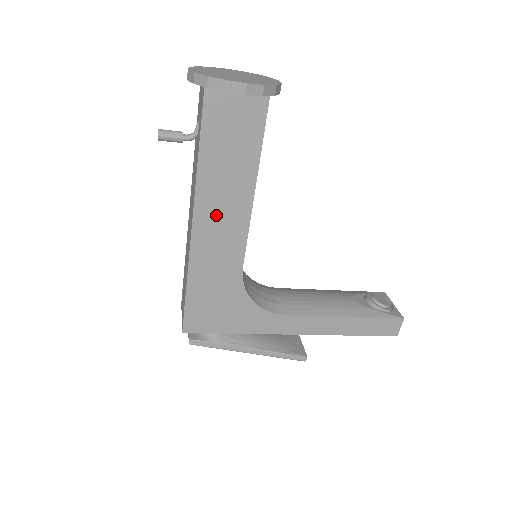
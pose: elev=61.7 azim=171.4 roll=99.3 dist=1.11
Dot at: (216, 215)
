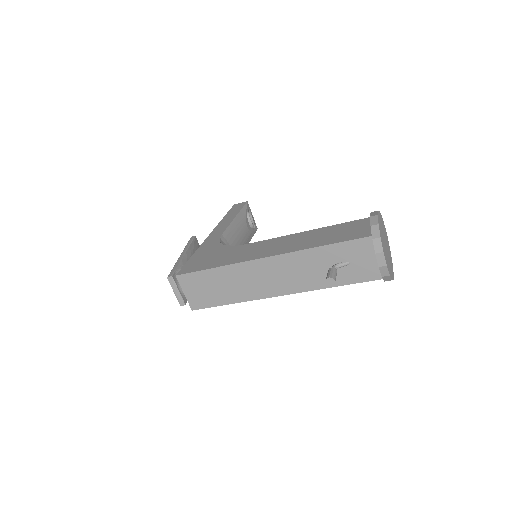
Dot at: occluded
